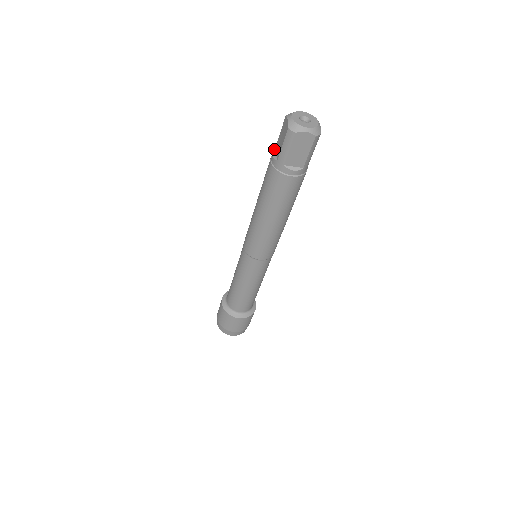
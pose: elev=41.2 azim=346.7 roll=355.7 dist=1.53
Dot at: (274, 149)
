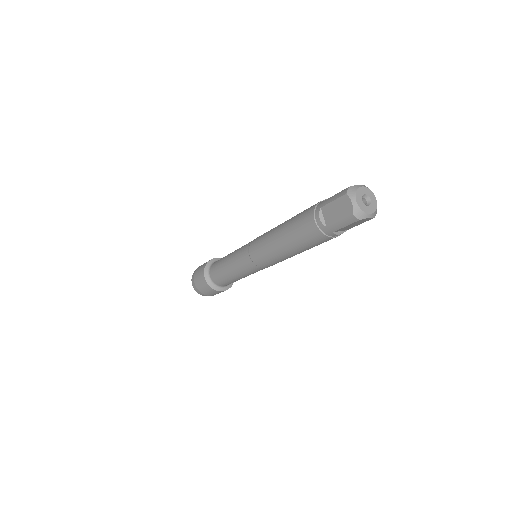
Dot at: (320, 209)
